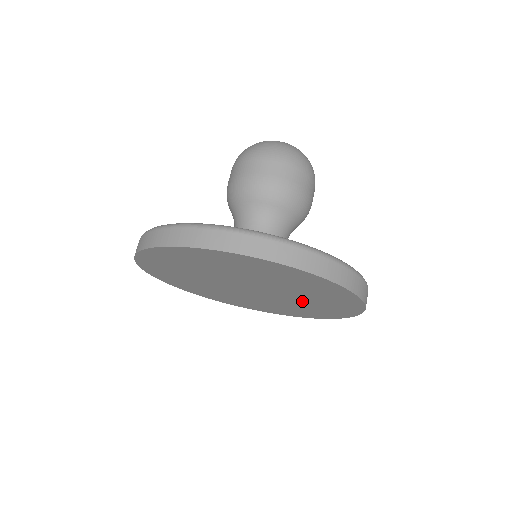
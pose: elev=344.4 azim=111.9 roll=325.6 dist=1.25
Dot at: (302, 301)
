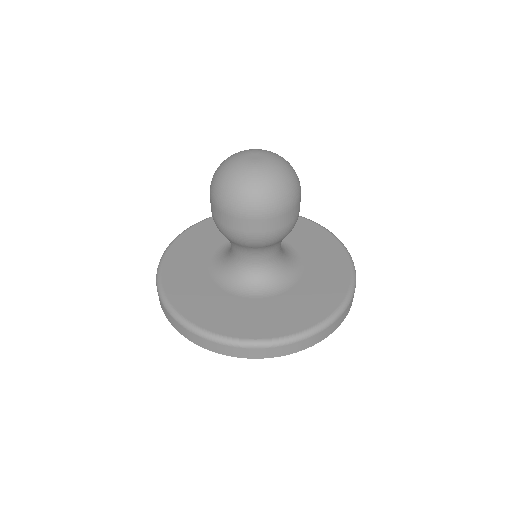
Dot at: occluded
